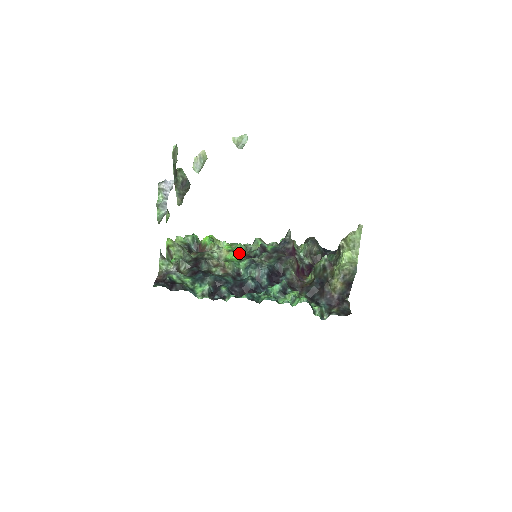
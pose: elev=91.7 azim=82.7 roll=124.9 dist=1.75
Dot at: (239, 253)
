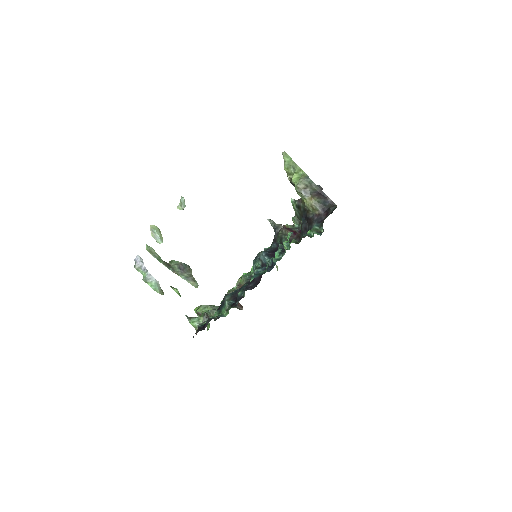
Dot at: occluded
